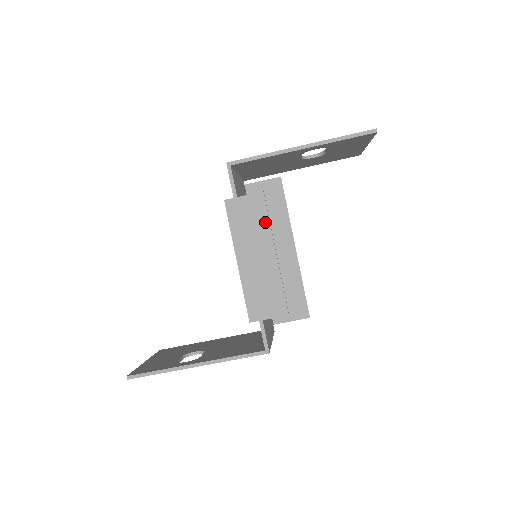
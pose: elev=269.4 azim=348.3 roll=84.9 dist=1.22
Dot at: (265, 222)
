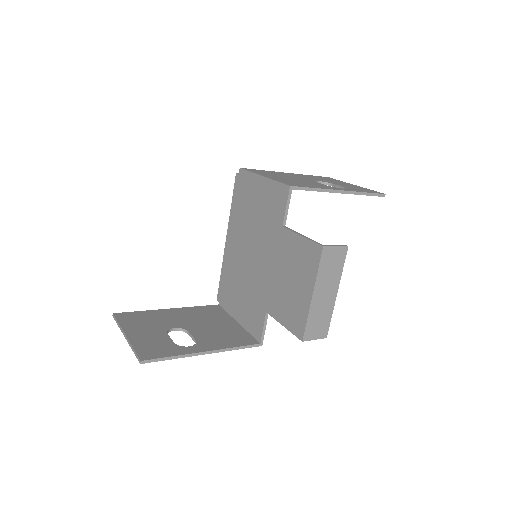
Dot at: (340, 269)
